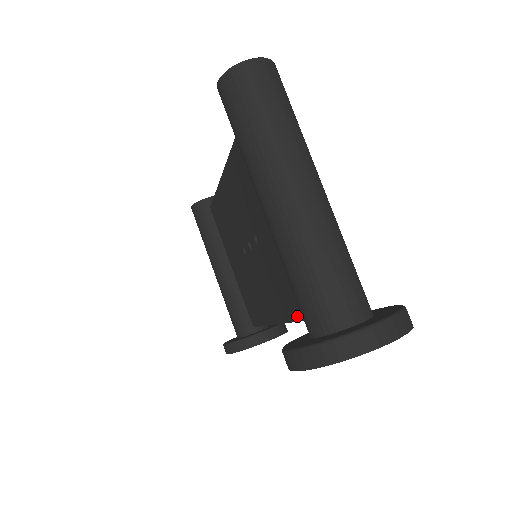
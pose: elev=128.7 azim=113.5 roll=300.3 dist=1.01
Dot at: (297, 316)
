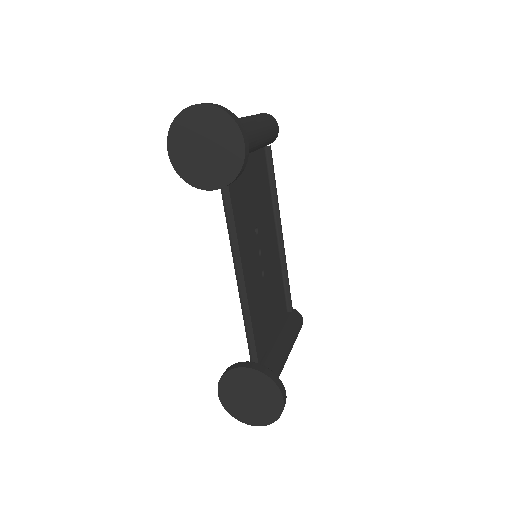
Dot at: (226, 219)
